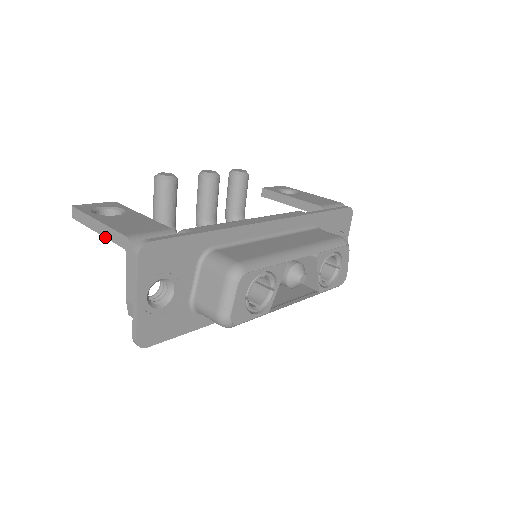
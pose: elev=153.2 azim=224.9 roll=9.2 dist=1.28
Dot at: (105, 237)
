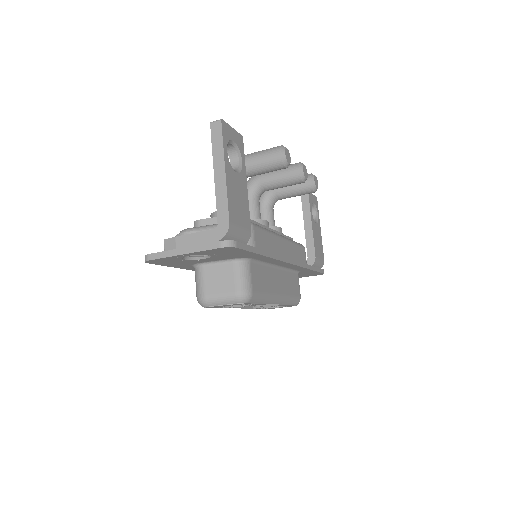
Dot at: (216, 190)
